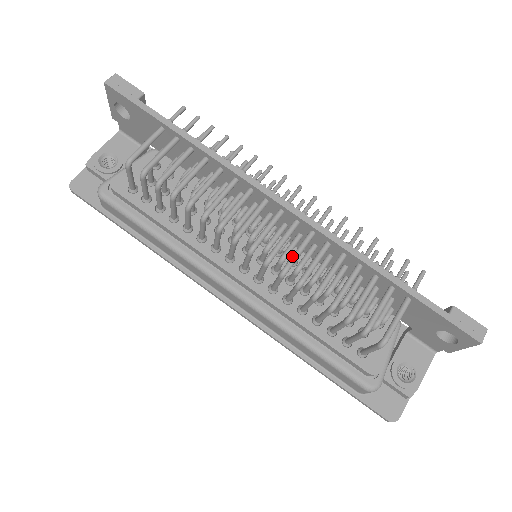
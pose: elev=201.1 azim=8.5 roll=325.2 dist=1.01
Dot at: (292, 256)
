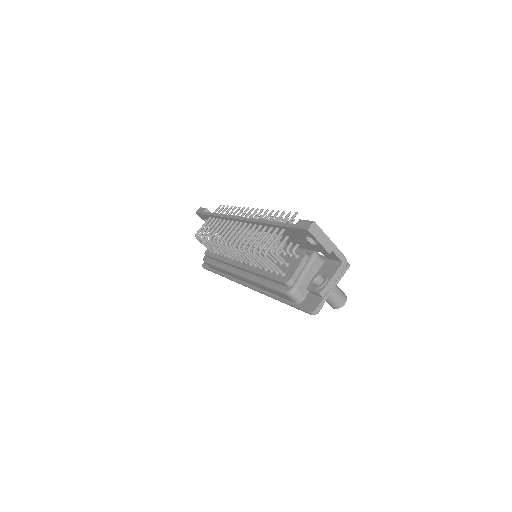
Dot at: (238, 238)
